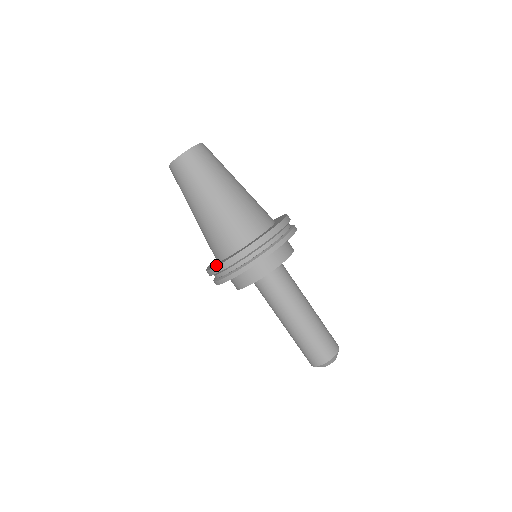
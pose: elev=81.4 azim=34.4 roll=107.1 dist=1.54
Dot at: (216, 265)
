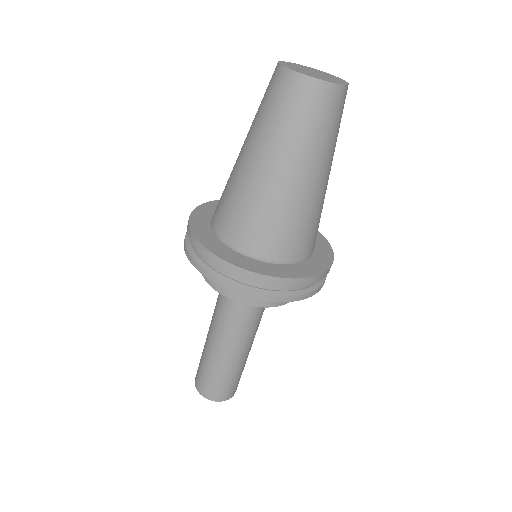
Dot at: (203, 238)
